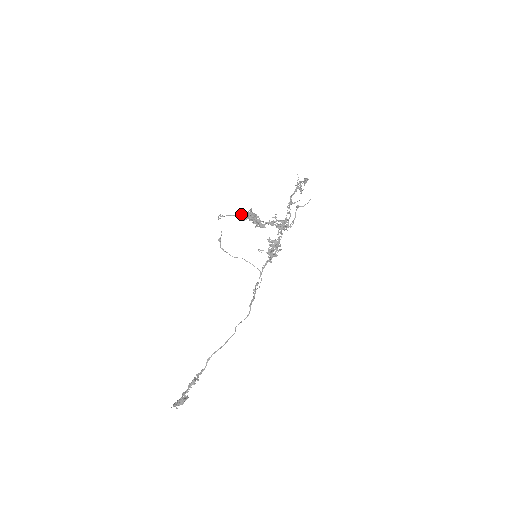
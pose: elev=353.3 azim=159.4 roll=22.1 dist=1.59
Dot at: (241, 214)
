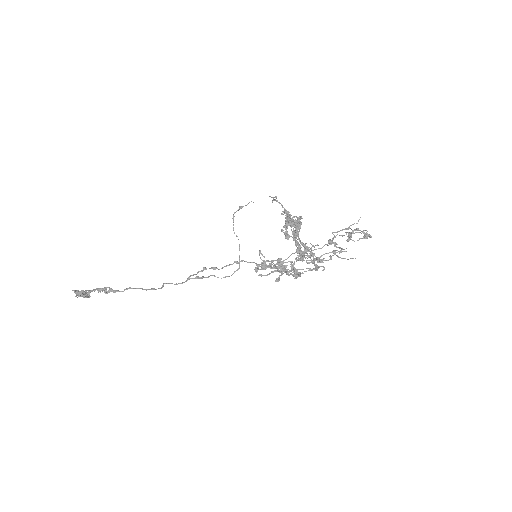
Dot at: (285, 209)
